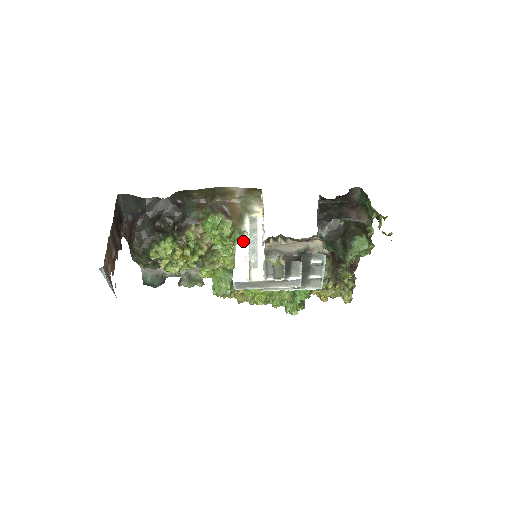
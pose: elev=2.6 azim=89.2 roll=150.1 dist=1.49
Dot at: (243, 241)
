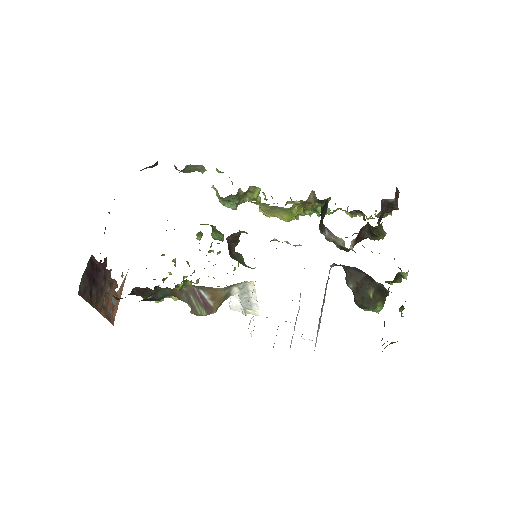
Dot at: occluded
